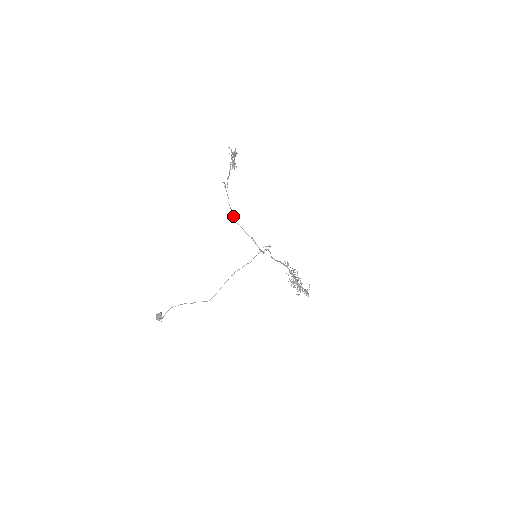
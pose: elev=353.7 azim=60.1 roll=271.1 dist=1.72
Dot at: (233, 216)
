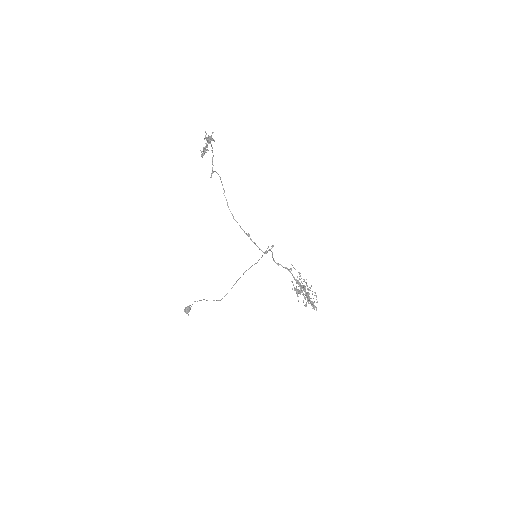
Dot at: (229, 209)
